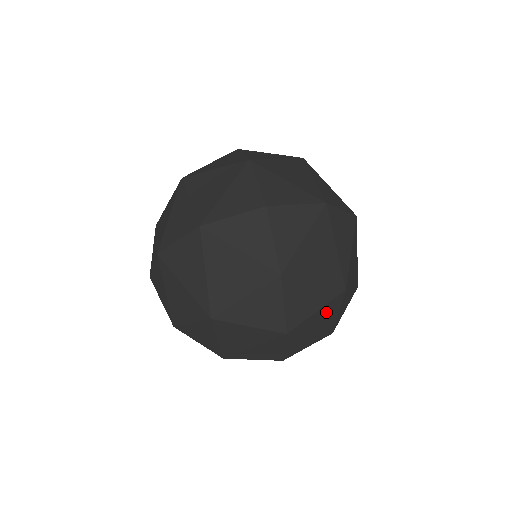
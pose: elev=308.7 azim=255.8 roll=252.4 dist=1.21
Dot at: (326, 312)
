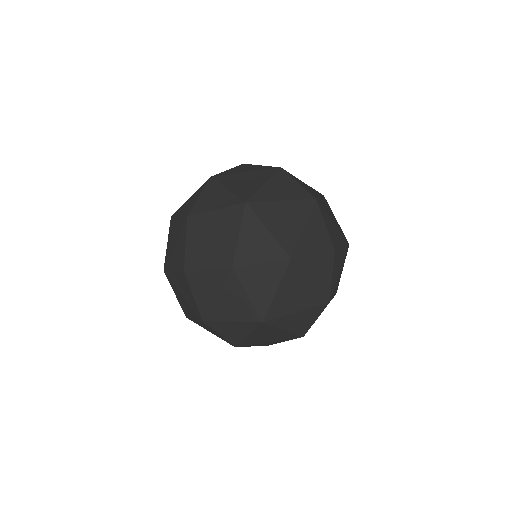
Dot at: (225, 220)
